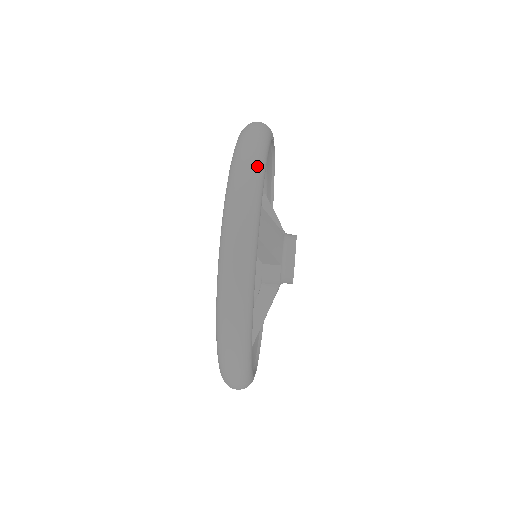
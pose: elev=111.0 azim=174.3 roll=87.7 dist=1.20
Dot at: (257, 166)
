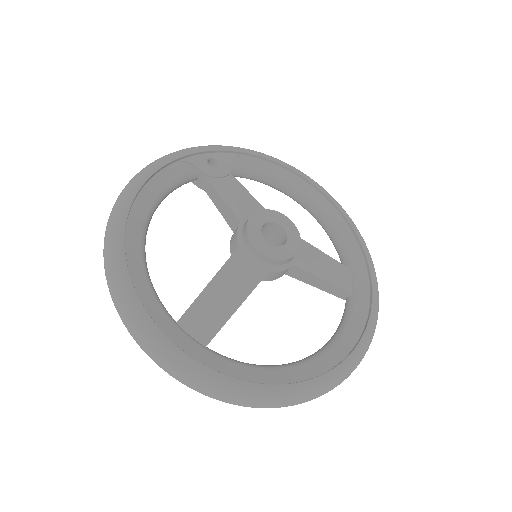
Dot at: (228, 146)
